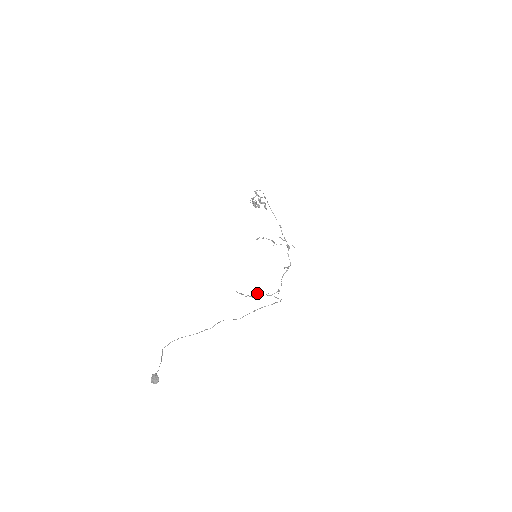
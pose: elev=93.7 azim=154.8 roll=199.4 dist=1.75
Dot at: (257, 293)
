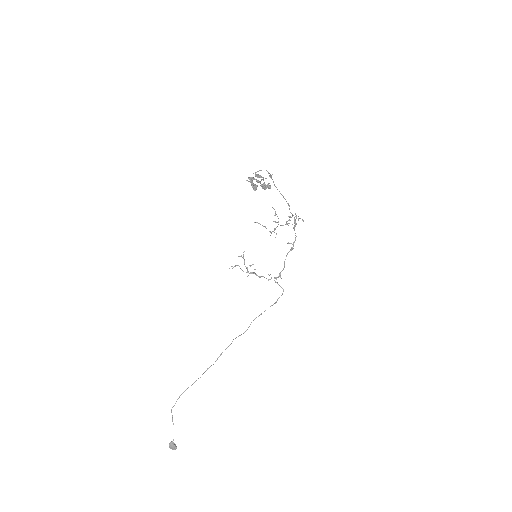
Dot at: occluded
